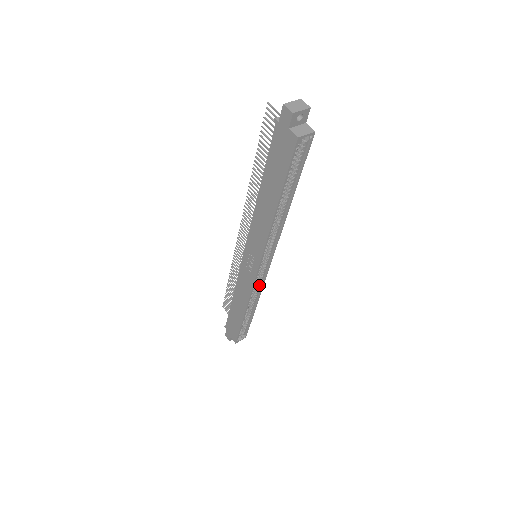
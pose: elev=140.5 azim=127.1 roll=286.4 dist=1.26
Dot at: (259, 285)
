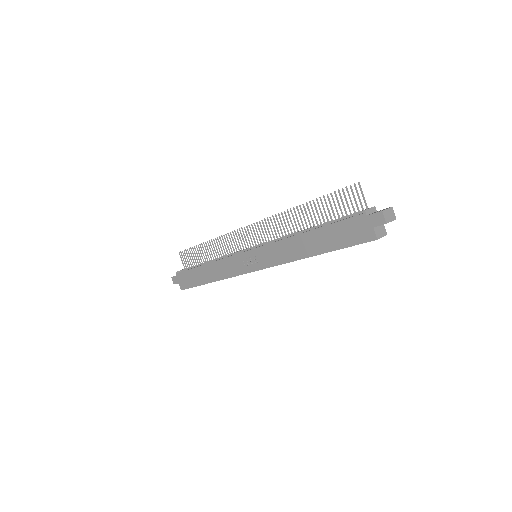
Dot at: occluded
